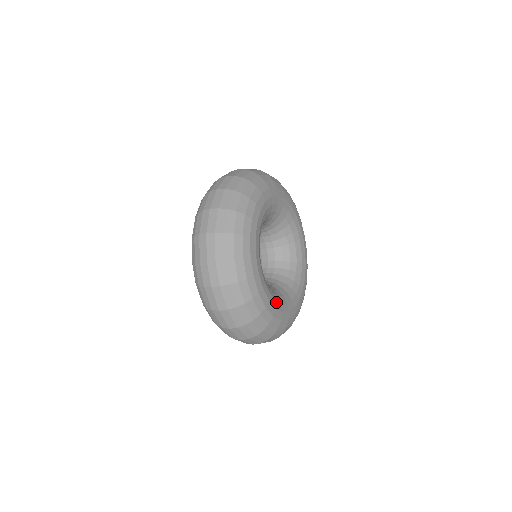
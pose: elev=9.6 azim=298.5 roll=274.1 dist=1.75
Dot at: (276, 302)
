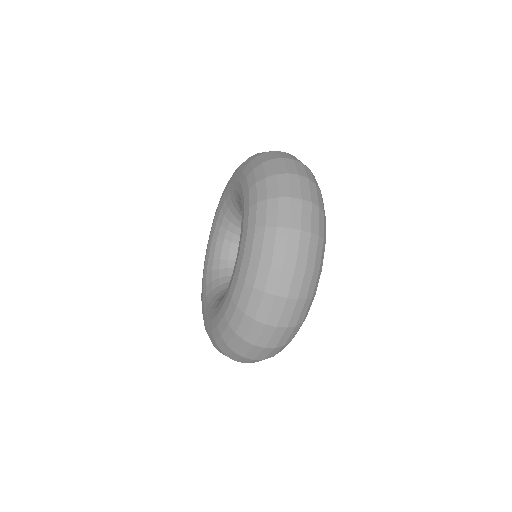
Dot at: occluded
